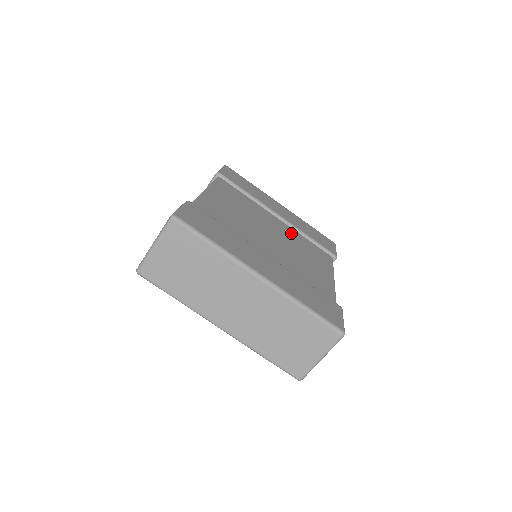
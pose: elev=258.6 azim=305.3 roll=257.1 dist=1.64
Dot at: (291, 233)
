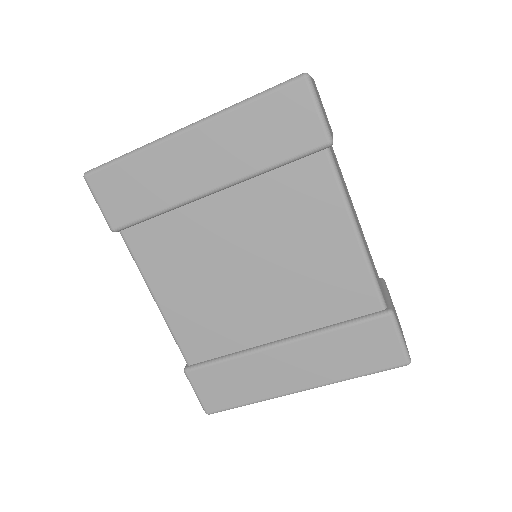
Dot at: (253, 205)
